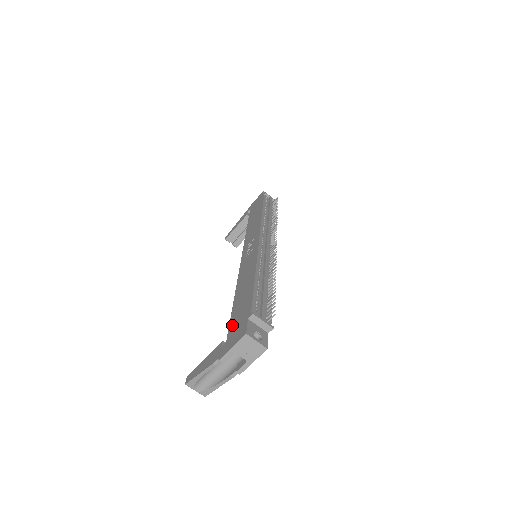
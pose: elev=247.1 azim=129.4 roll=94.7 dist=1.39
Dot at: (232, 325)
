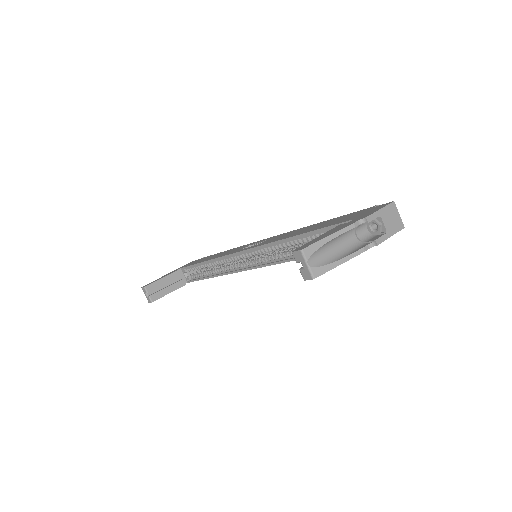
Dot at: (341, 221)
